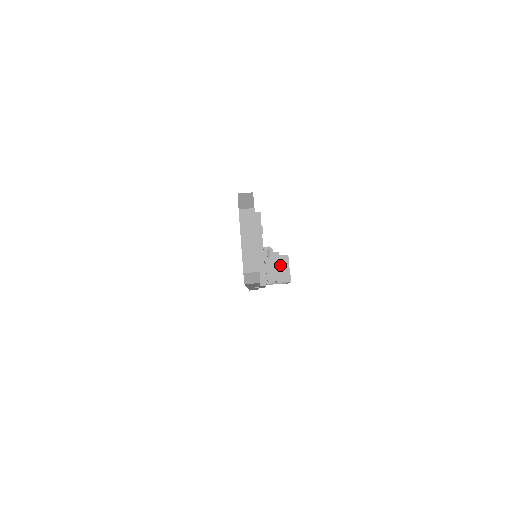
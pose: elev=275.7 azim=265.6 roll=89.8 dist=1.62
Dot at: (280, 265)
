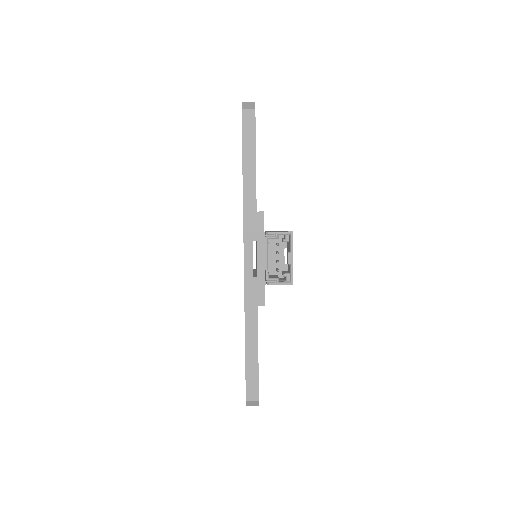
Dot at: occluded
